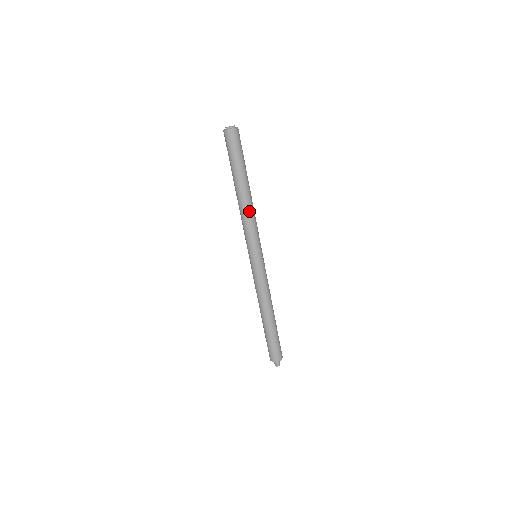
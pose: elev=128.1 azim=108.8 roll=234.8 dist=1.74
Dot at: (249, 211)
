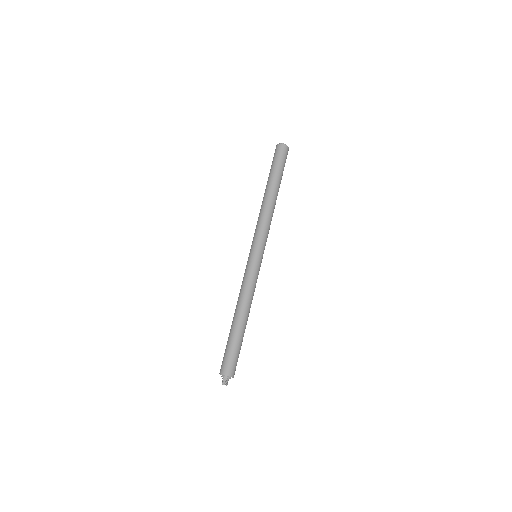
Dot at: (266, 210)
